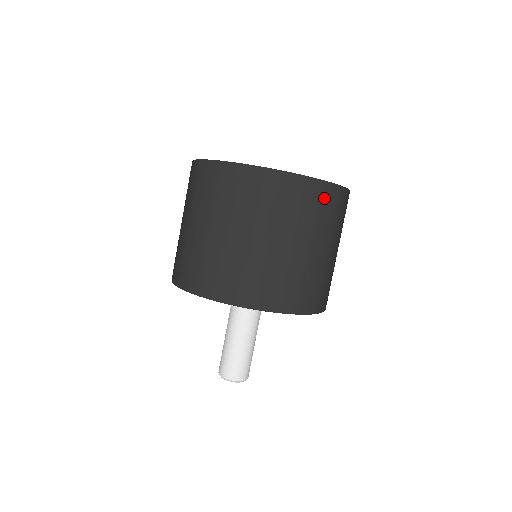
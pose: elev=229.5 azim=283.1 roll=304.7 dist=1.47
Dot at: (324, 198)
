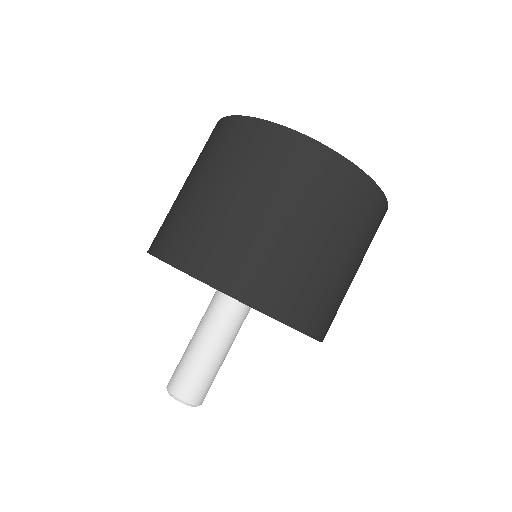
Dot at: (378, 216)
